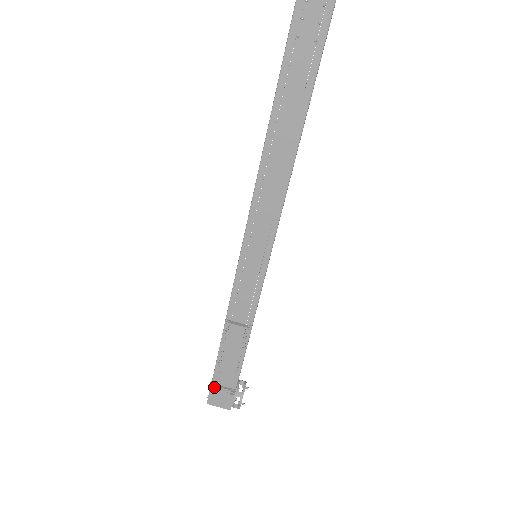
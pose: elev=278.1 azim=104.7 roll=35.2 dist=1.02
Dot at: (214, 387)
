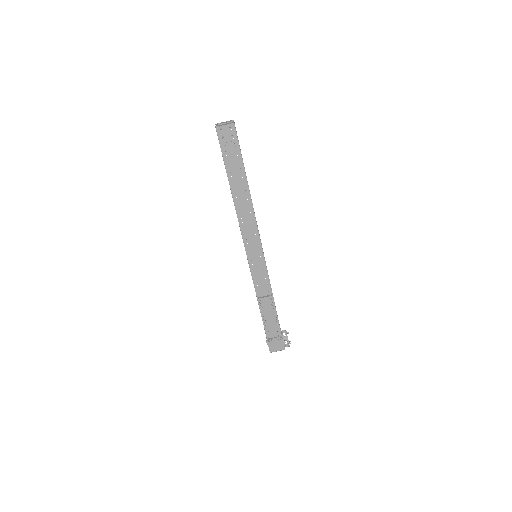
Dot at: (269, 340)
